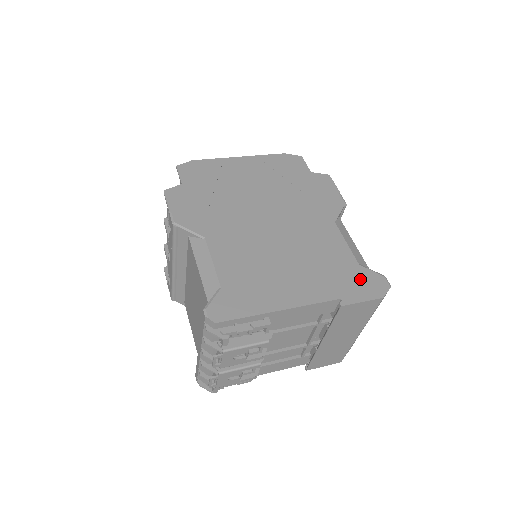
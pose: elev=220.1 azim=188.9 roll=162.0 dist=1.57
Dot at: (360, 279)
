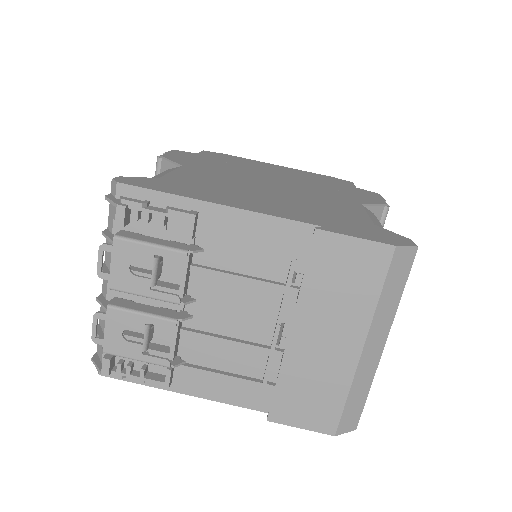
Dot at: (367, 229)
